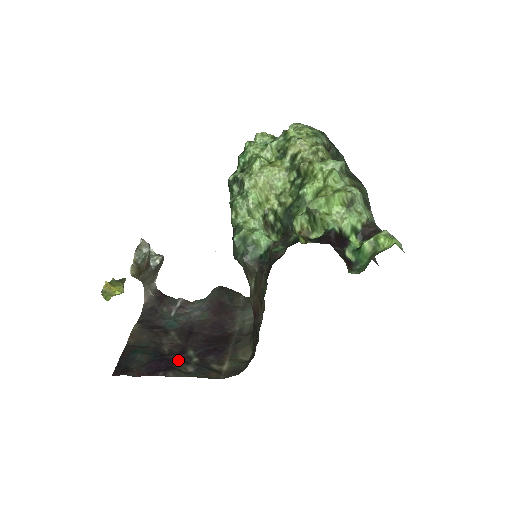
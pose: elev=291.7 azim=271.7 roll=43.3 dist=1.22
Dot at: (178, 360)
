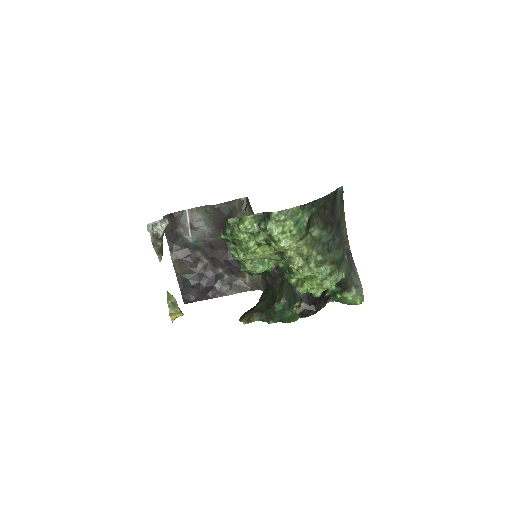
Dot at: (216, 280)
